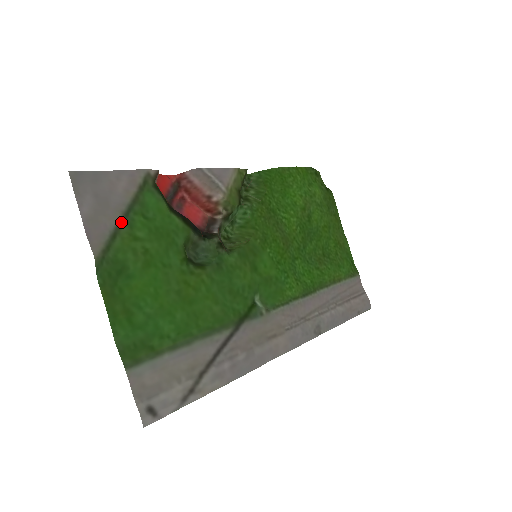
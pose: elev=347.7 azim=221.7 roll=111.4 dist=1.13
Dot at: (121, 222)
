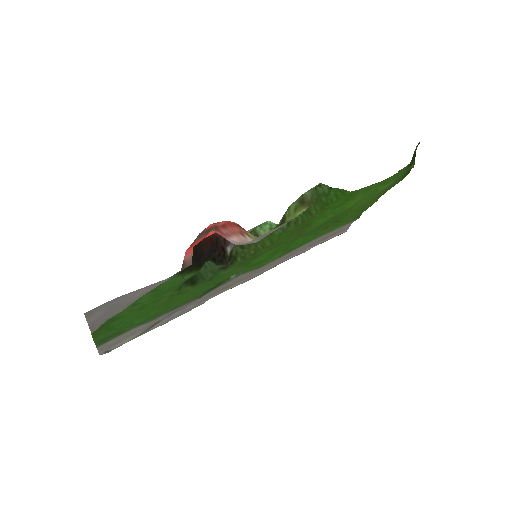
Dot at: (127, 306)
